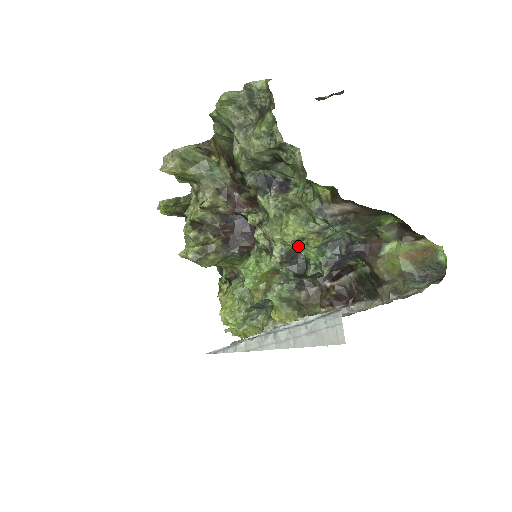
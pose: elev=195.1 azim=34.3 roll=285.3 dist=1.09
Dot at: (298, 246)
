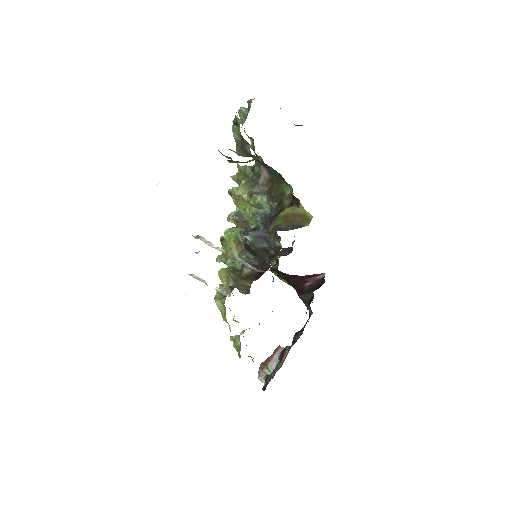
Dot at: (247, 213)
